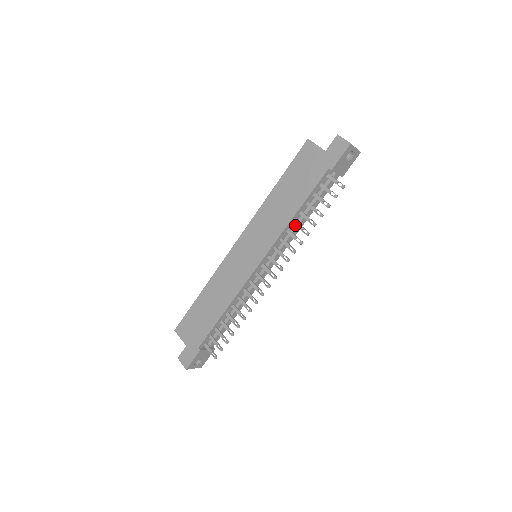
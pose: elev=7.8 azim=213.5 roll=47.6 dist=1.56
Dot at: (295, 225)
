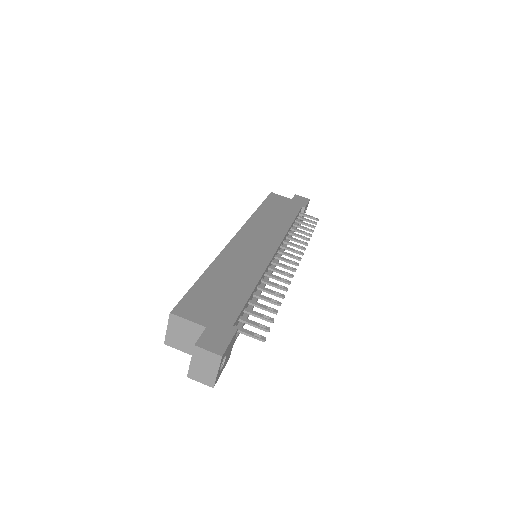
Dot at: (292, 233)
